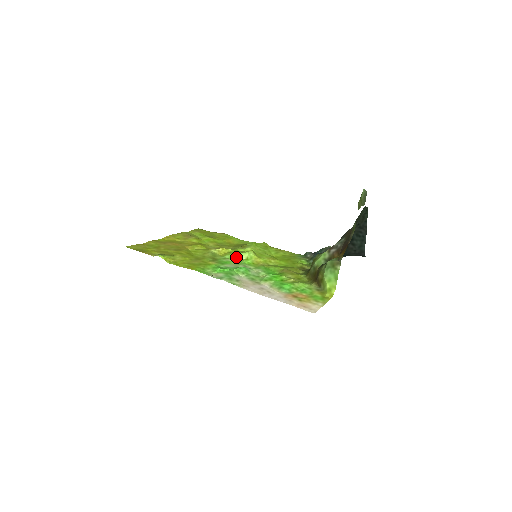
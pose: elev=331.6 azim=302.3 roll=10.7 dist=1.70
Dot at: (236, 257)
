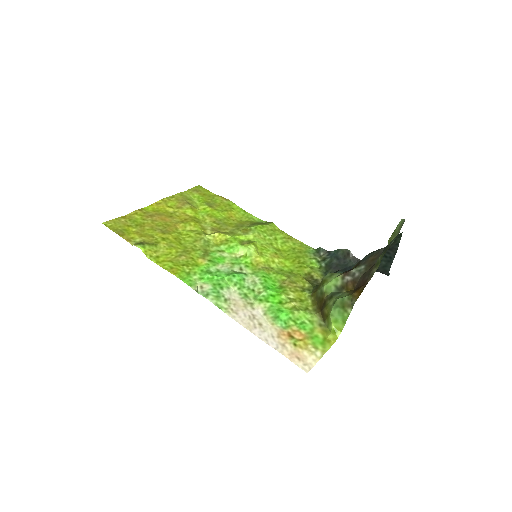
Dot at: (233, 250)
